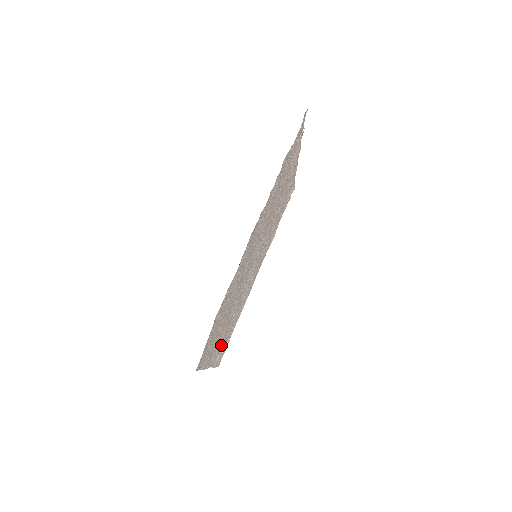
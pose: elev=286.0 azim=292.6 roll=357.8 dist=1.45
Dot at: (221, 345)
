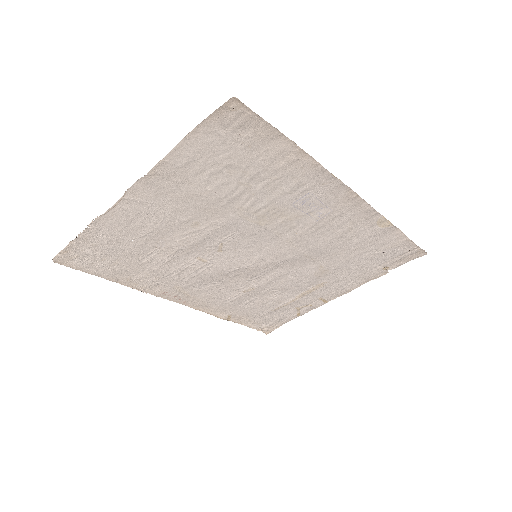
Dot at: (128, 232)
